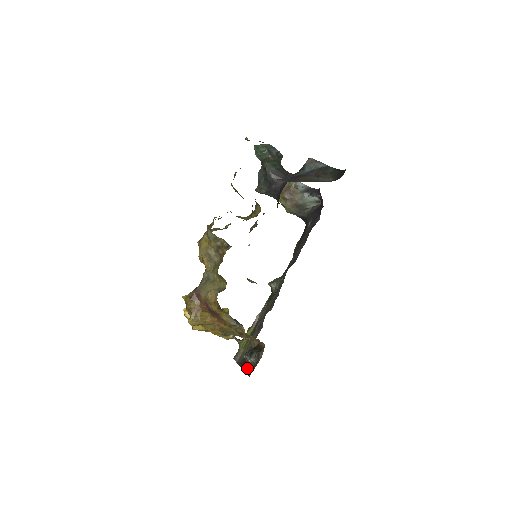
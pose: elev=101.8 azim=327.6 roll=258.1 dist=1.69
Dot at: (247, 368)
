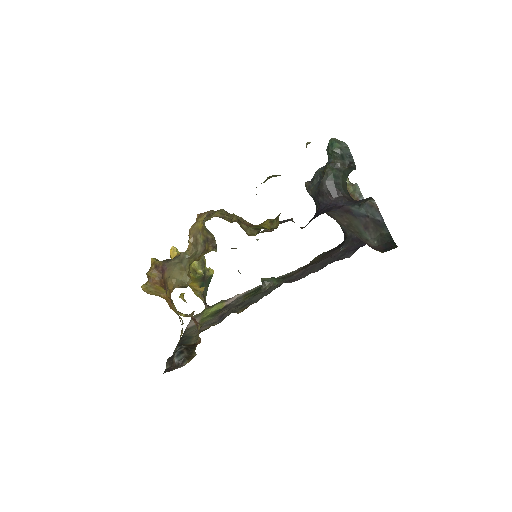
Dot at: (170, 361)
